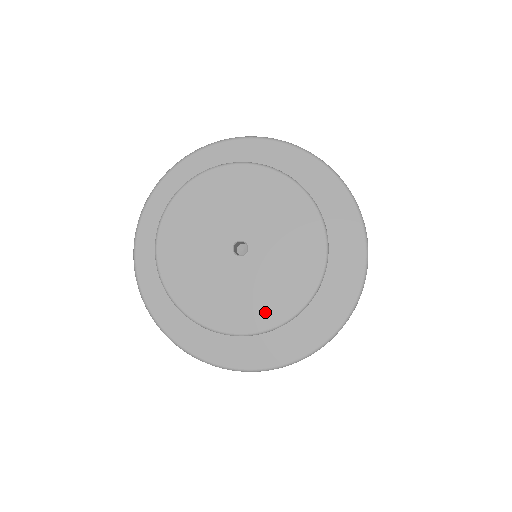
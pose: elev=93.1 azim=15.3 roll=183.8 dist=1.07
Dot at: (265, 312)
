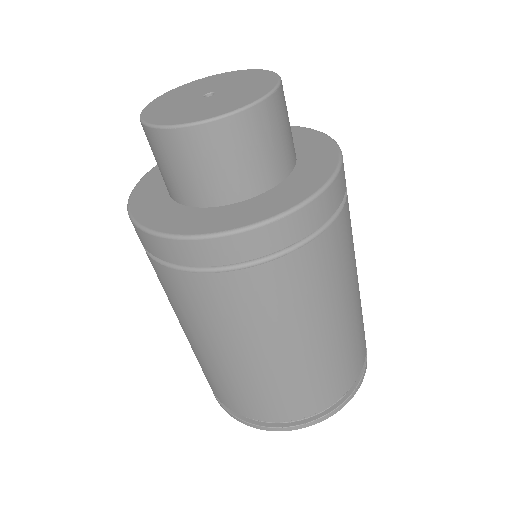
Dot at: (238, 103)
